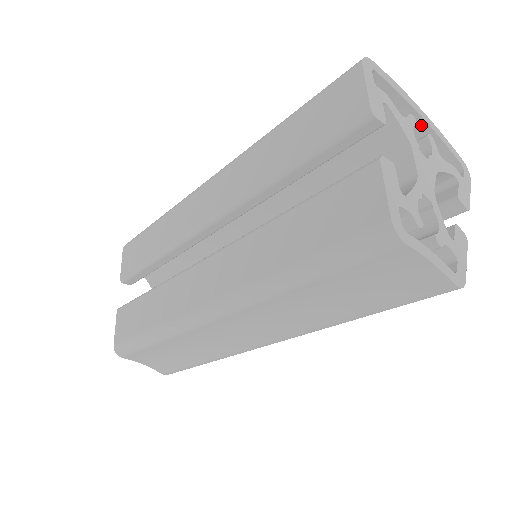
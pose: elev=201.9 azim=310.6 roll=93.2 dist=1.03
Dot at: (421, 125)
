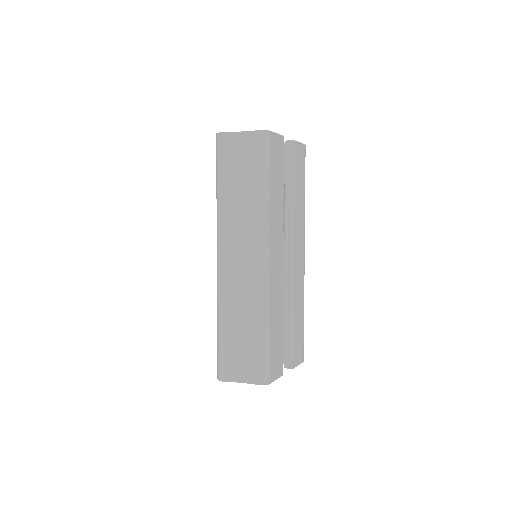
Dot at: occluded
